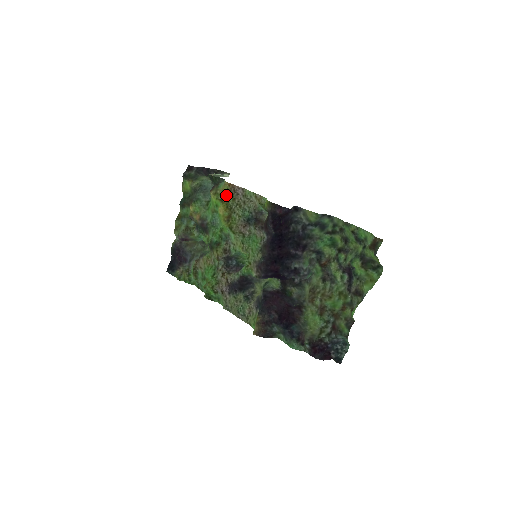
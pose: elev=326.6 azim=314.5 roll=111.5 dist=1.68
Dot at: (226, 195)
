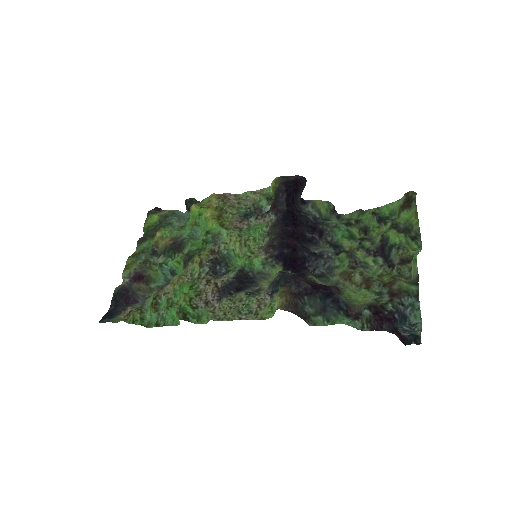
Dot at: (213, 205)
